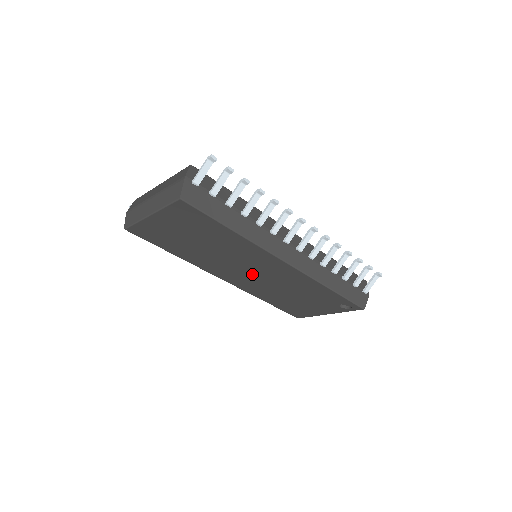
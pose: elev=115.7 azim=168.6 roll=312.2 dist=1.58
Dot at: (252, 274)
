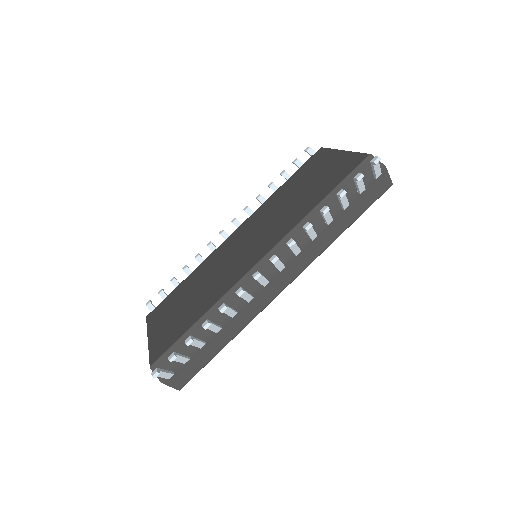
Dot at: occluded
